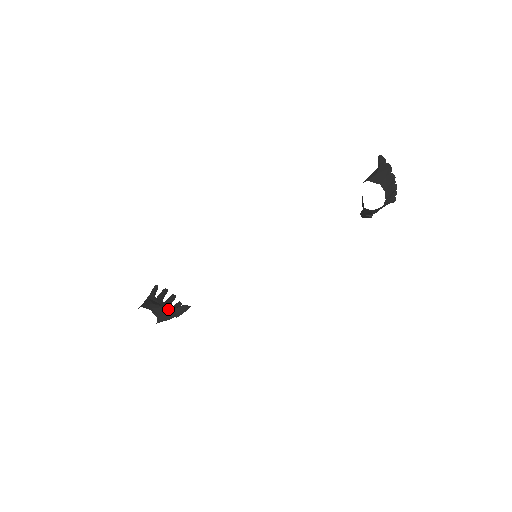
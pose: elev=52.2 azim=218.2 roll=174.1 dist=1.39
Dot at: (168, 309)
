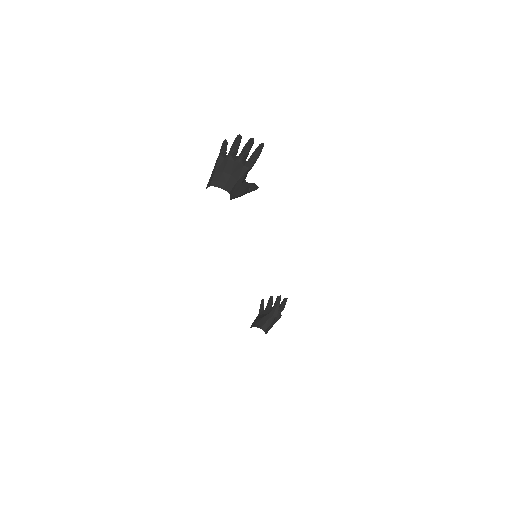
Dot at: (266, 317)
